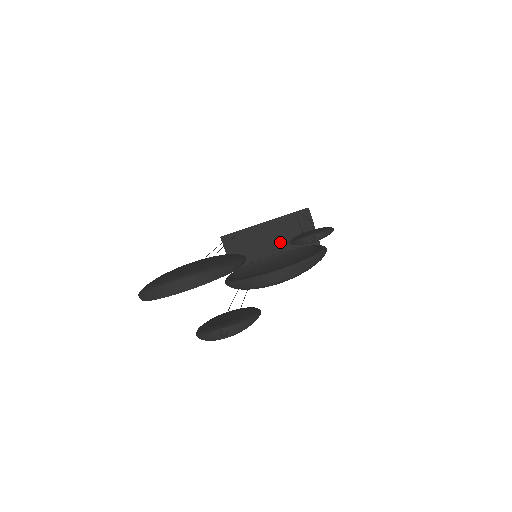
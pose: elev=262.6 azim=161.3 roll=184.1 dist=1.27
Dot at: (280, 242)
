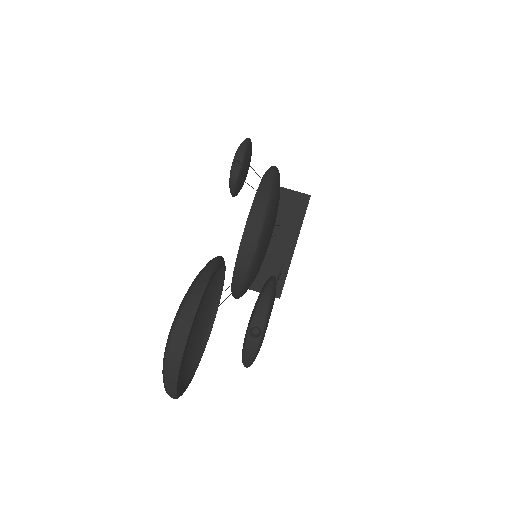
Dot at: (281, 233)
